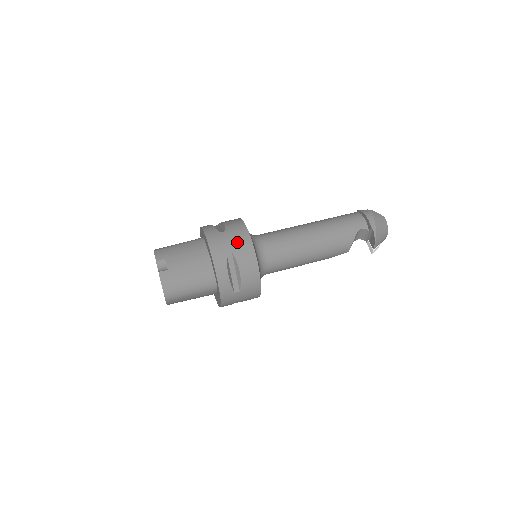
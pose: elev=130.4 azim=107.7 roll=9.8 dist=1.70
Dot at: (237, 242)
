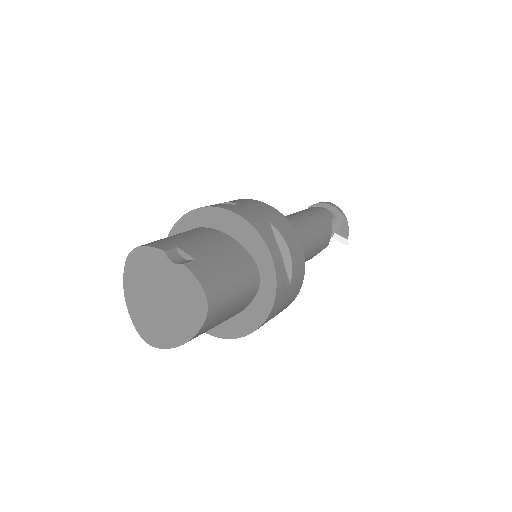
Dot at: (265, 212)
